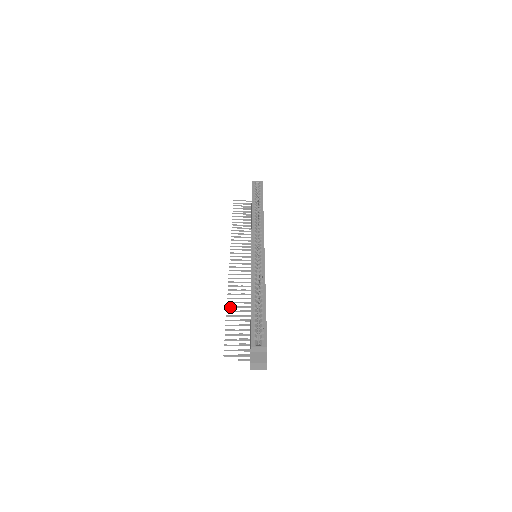
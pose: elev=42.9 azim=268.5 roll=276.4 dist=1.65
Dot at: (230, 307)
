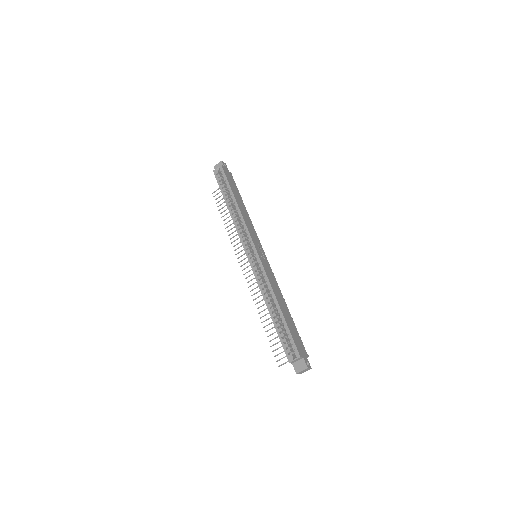
Dot at: occluded
